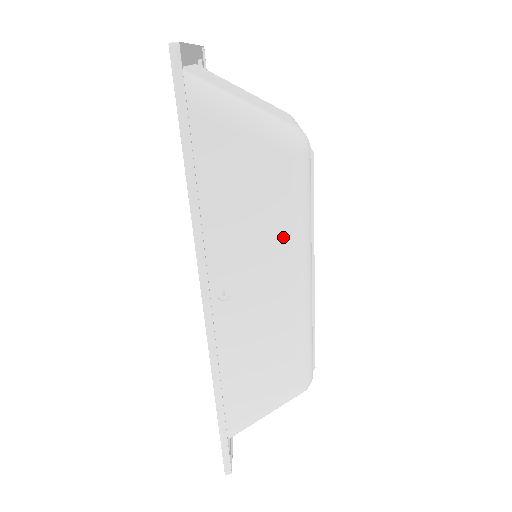
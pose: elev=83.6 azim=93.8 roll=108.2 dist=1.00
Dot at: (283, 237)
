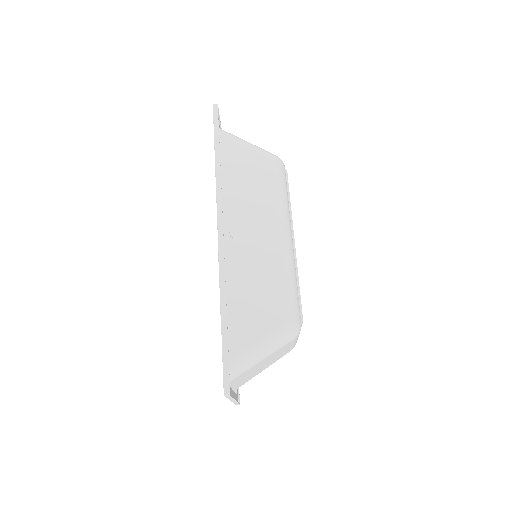
Dot at: (270, 203)
